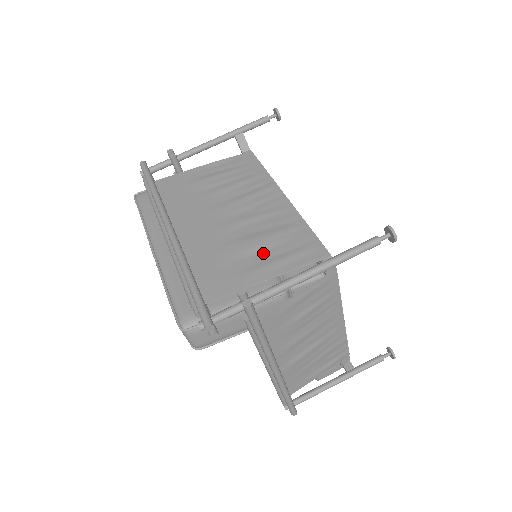
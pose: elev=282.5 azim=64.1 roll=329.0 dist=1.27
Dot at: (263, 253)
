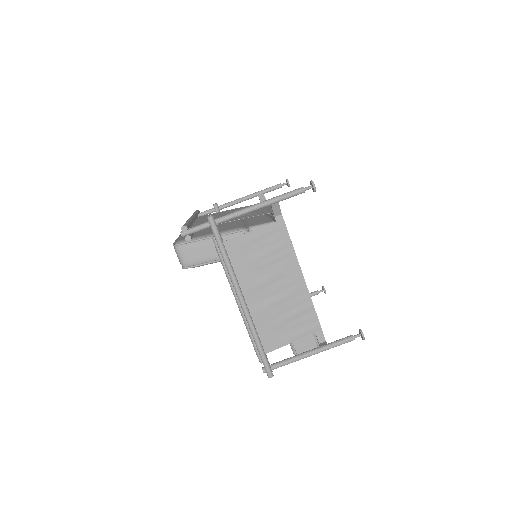
Dot at: occluded
